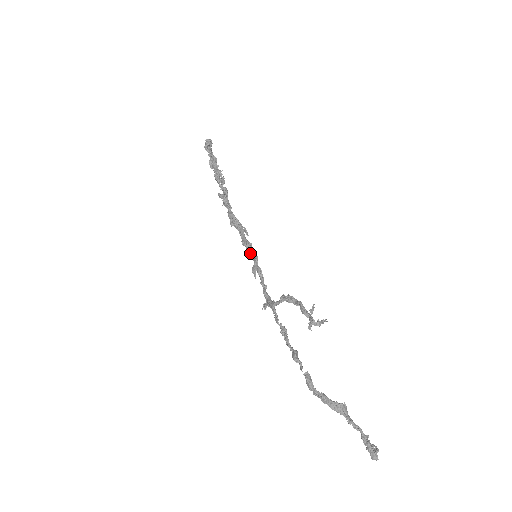
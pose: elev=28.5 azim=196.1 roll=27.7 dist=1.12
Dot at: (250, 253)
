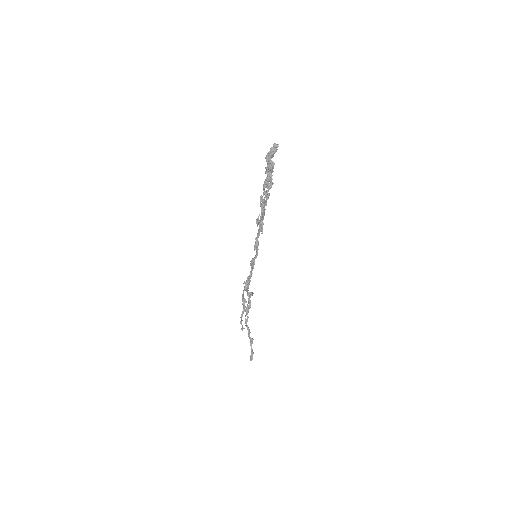
Dot at: (256, 250)
